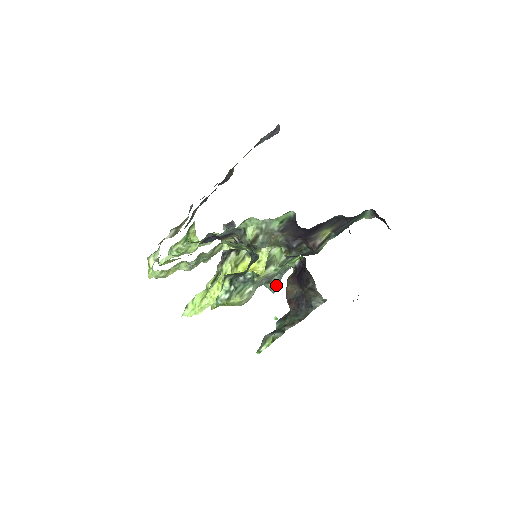
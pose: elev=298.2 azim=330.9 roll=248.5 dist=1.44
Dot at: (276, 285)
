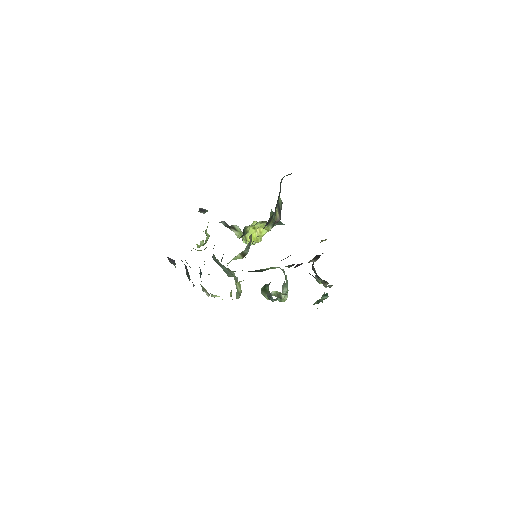
Dot at: (280, 223)
